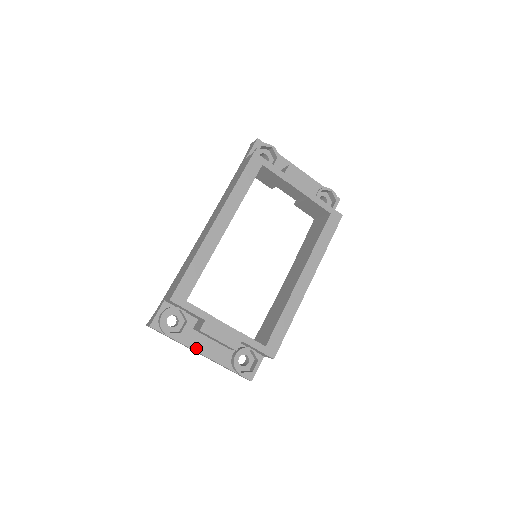
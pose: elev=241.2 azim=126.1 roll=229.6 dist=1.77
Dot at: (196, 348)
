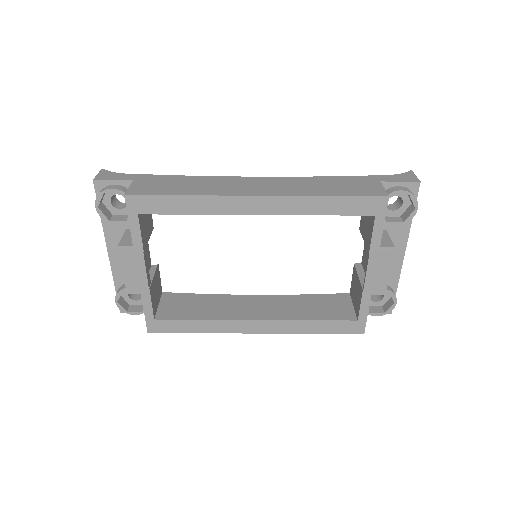
Dot at: (110, 242)
